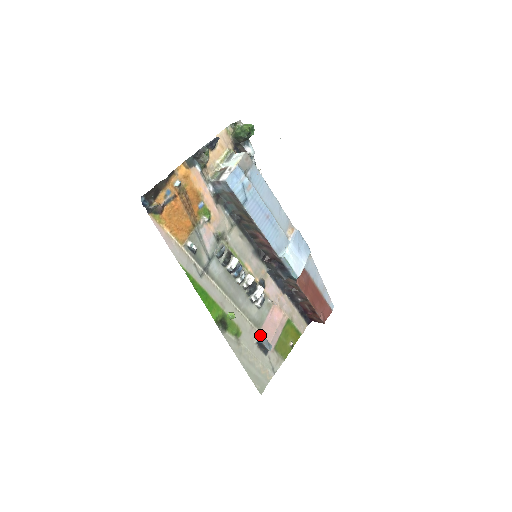
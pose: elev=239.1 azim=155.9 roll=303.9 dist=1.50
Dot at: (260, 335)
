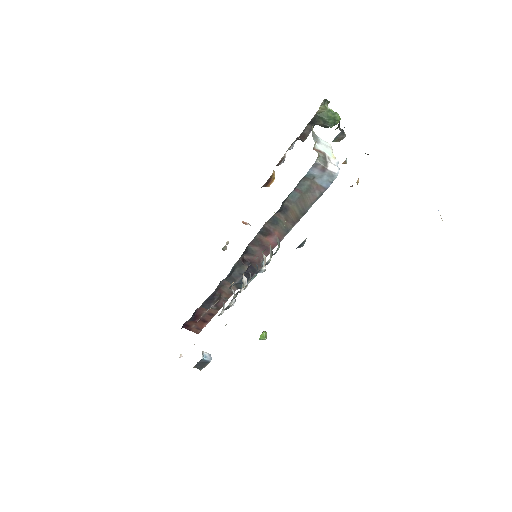
Dot at: occluded
